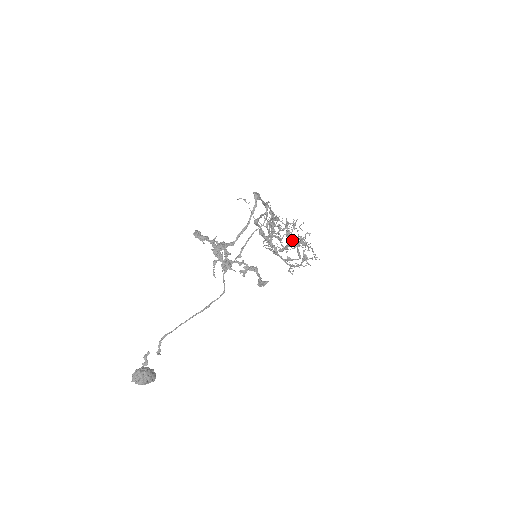
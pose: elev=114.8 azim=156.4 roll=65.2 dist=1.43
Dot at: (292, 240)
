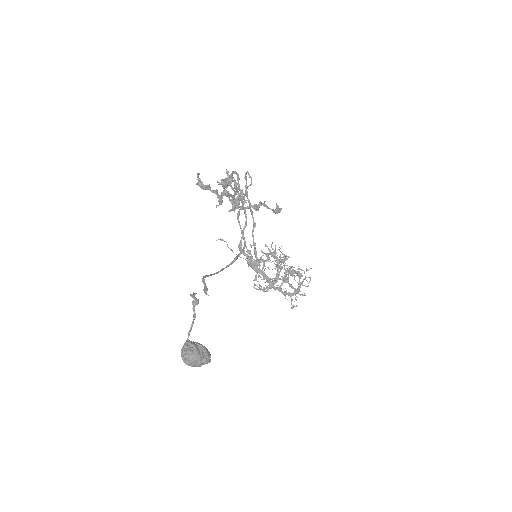
Dot at: (280, 261)
